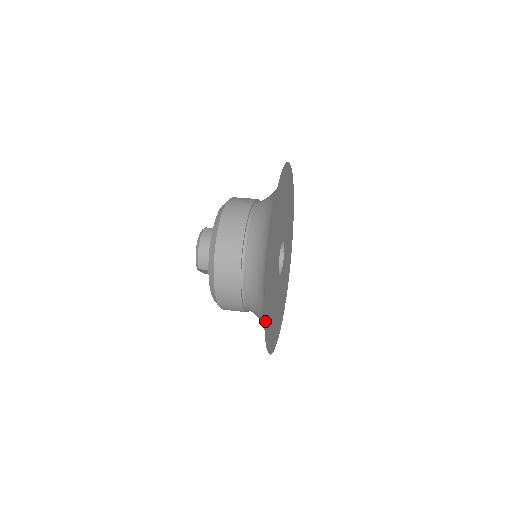
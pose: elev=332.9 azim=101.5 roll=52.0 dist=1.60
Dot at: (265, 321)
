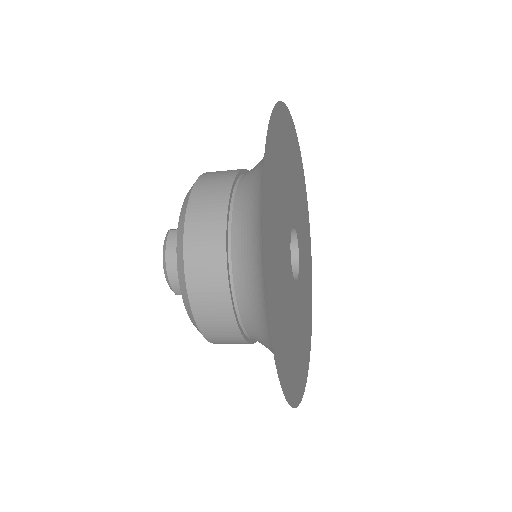
Dot at: (286, 389)
